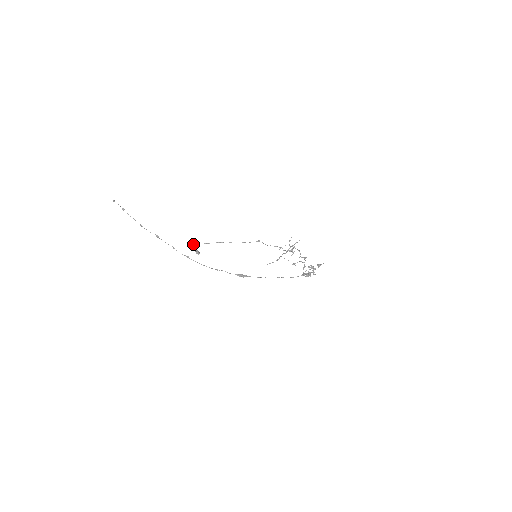
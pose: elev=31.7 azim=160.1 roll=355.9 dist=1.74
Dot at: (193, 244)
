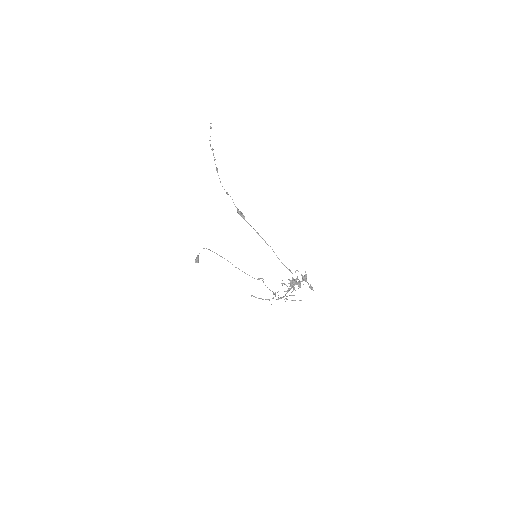
Dot at: (204, 248)
